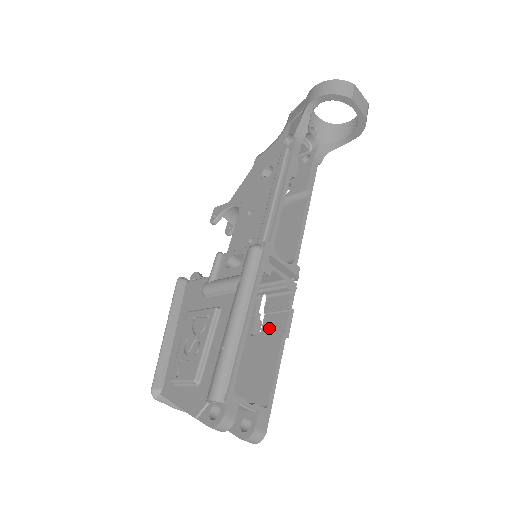
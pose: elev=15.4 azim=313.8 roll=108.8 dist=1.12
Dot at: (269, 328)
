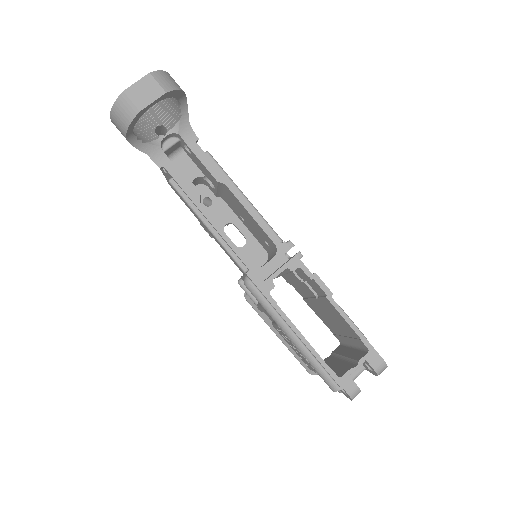
Dot at: (318, 292)
